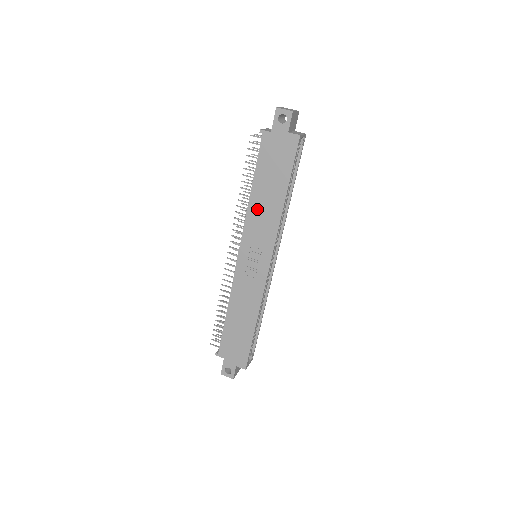
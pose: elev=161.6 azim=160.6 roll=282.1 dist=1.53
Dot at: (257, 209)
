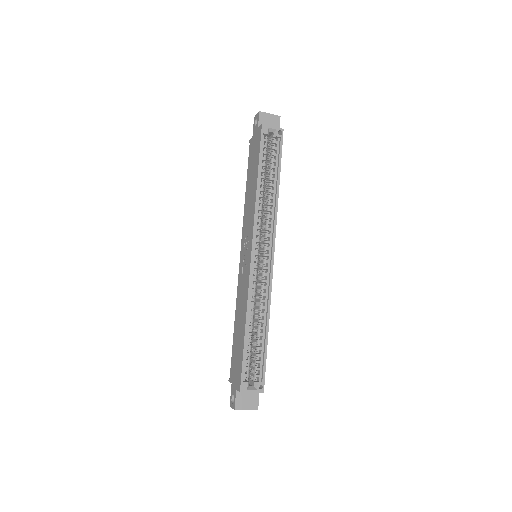
Dot at: (247, 205)
